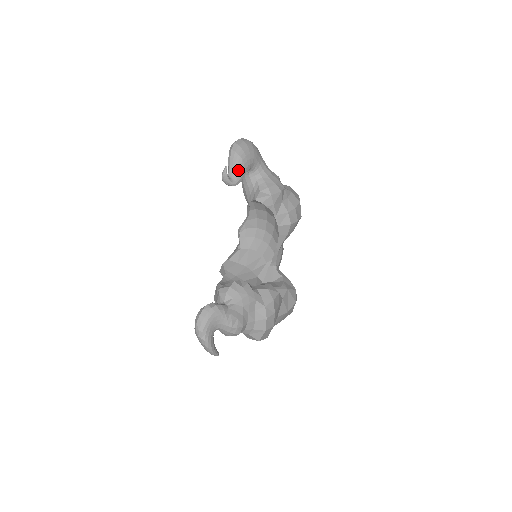
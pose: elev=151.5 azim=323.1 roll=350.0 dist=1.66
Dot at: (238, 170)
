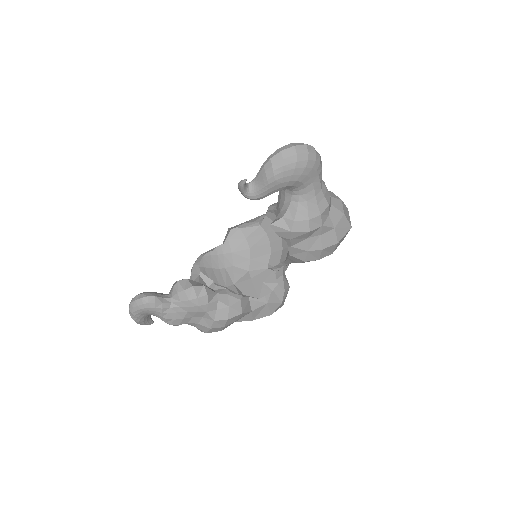
Dot at: (263, 187)
